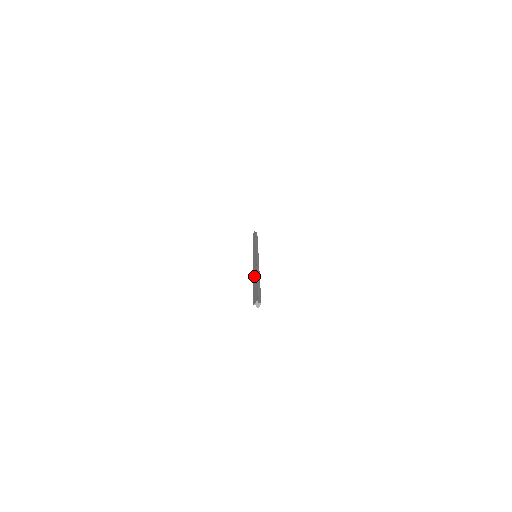
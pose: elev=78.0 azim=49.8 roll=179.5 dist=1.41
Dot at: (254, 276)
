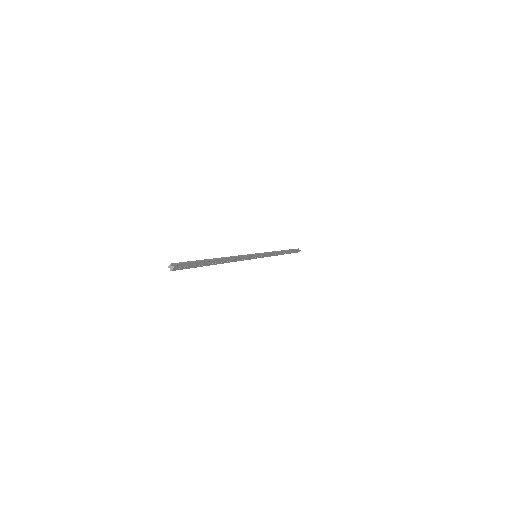
Dot at: occluded
